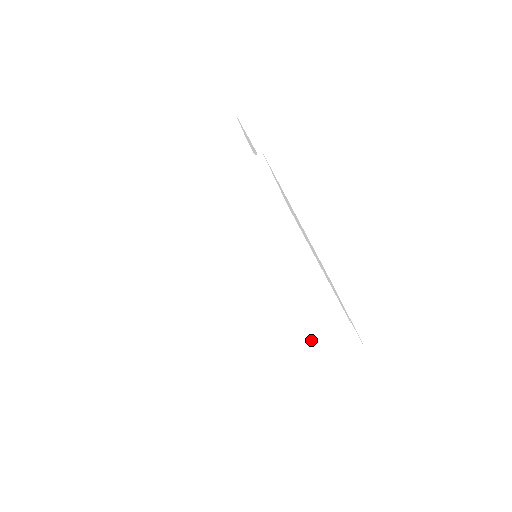
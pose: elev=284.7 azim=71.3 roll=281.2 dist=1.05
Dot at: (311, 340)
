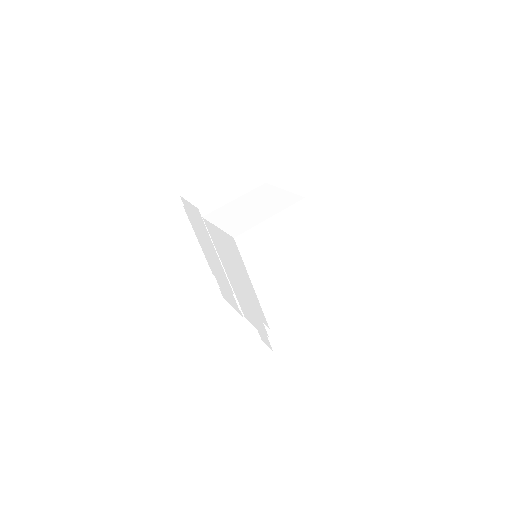
Dot at: (307, 297)
